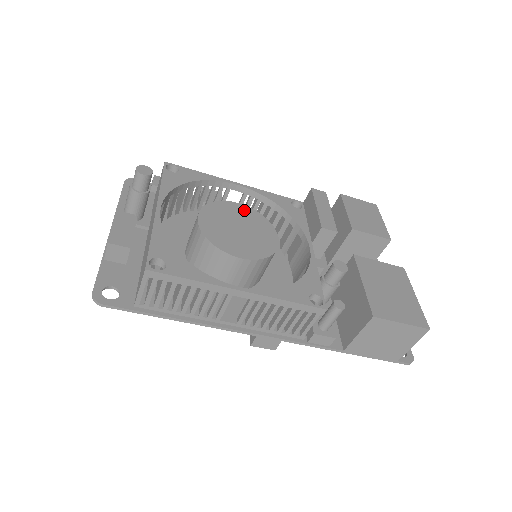
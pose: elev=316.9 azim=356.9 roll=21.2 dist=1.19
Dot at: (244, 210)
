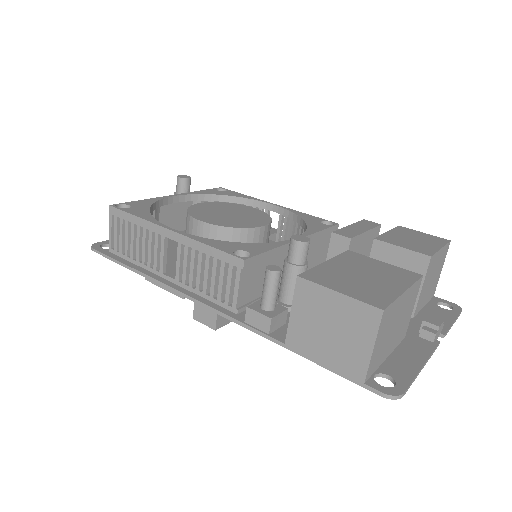
Dot at: (254, 211)
